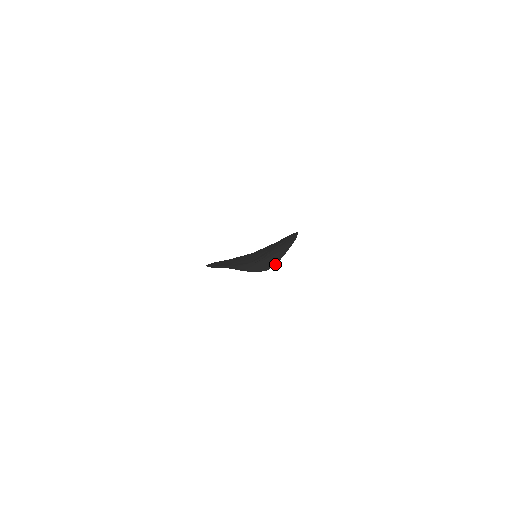
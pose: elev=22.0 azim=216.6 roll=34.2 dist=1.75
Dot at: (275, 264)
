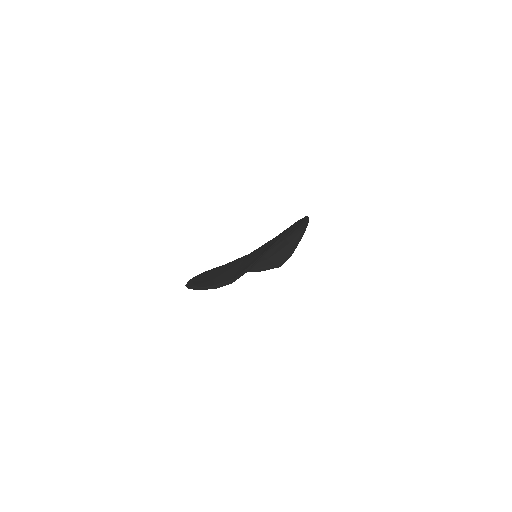
Dot at: (289, 257)
